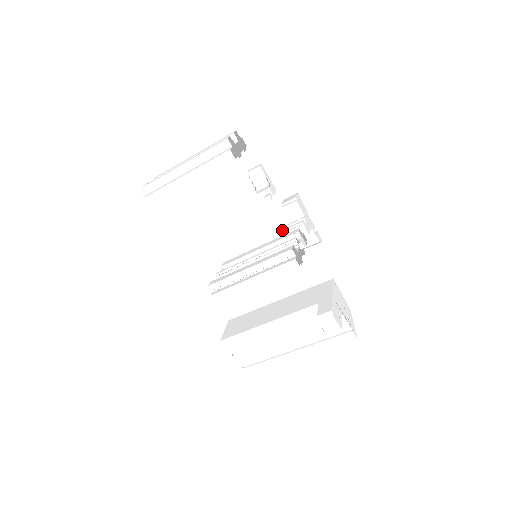
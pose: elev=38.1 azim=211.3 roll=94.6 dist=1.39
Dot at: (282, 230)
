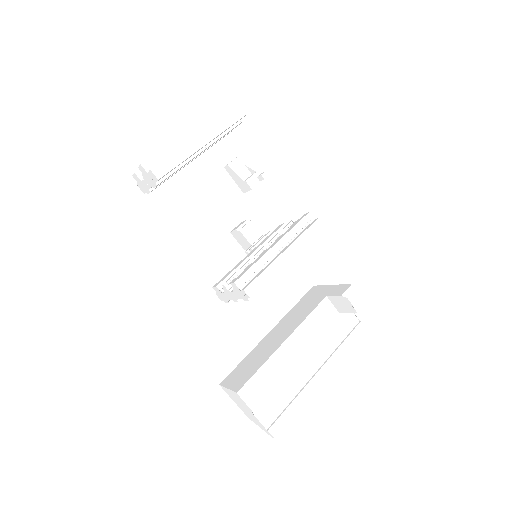
Dot at: (253, 246)
